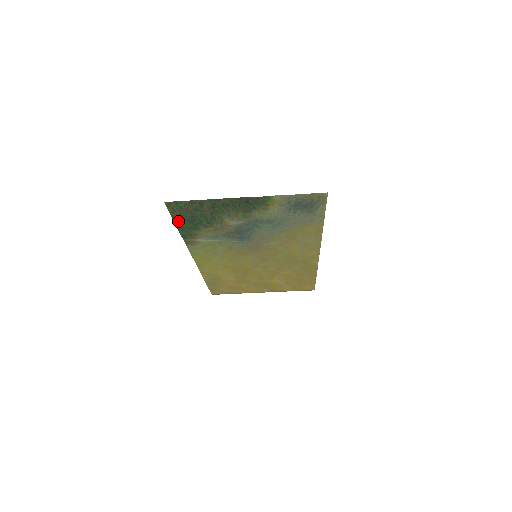
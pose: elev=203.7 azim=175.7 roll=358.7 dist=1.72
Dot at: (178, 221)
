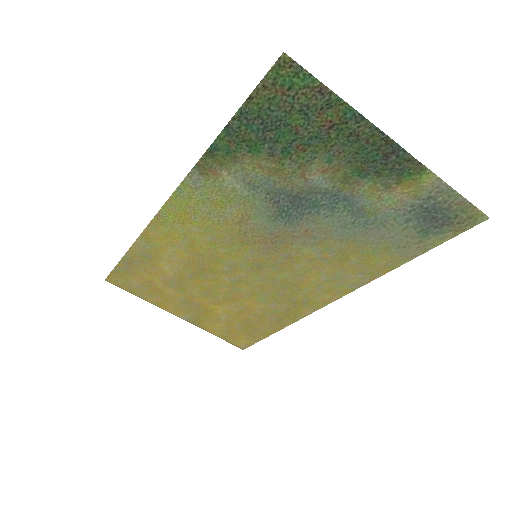
Dot at: (247, 112)
